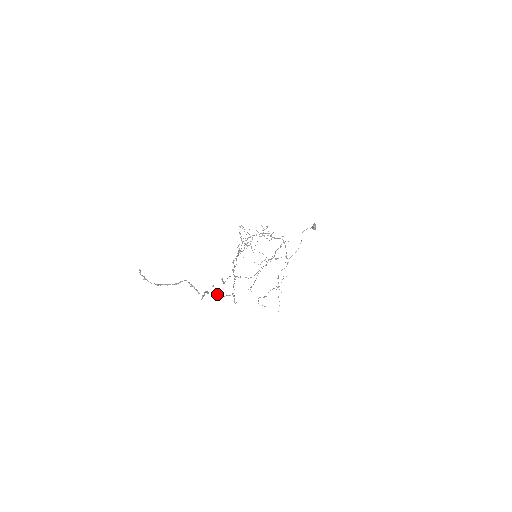
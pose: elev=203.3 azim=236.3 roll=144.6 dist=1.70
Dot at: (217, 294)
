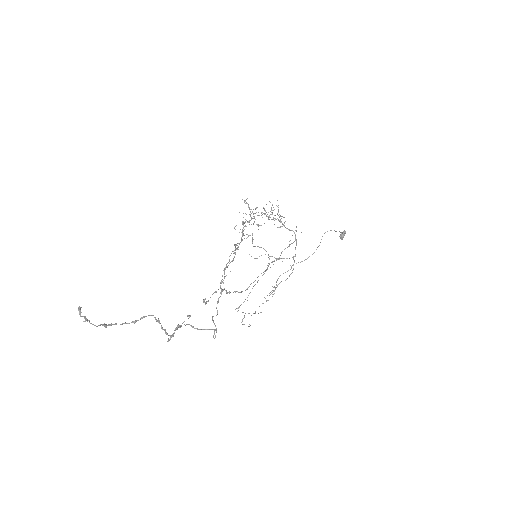
Dot at: (192, 326)
